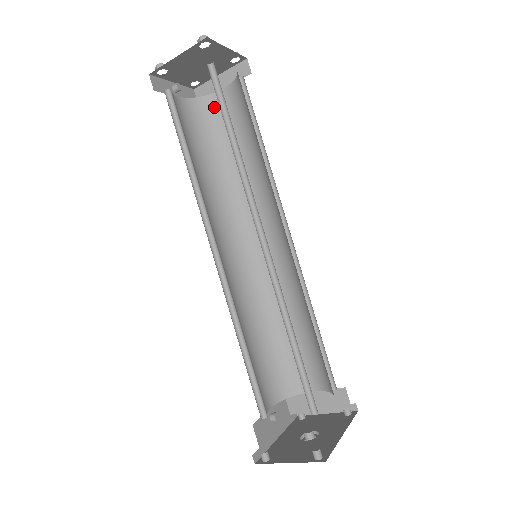
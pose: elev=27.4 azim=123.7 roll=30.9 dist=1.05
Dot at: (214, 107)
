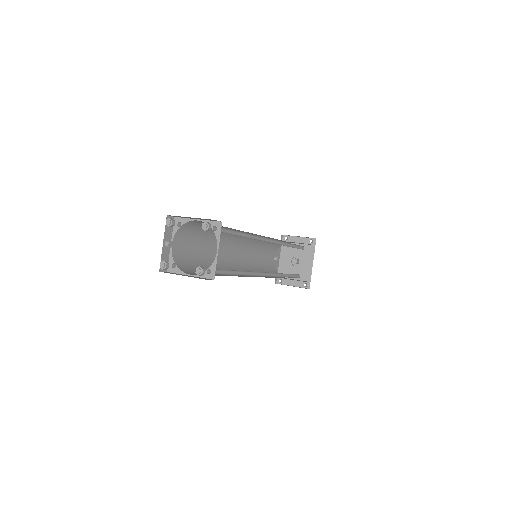
Dot at: (194, 224)
